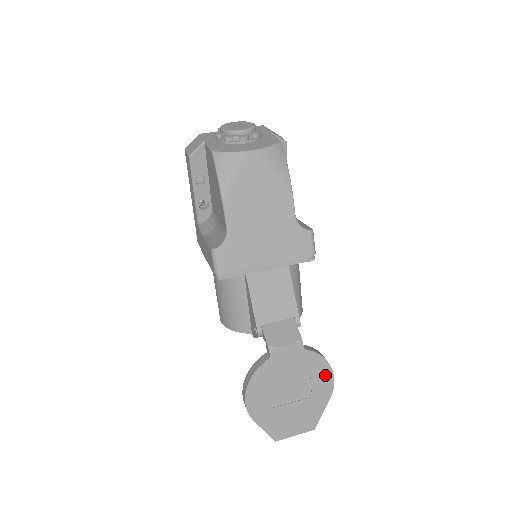
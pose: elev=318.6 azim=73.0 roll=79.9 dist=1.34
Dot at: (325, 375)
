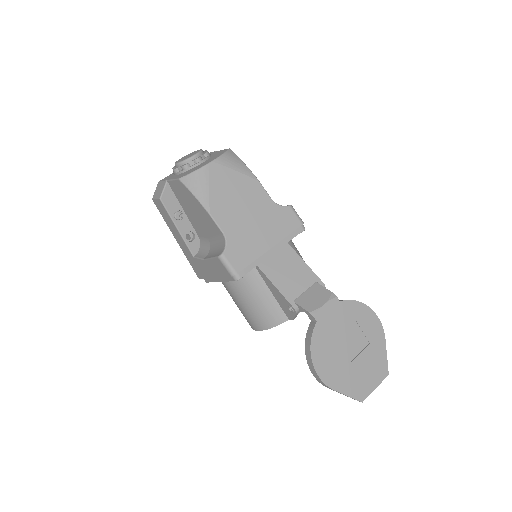
Dot at: (369, 318)
